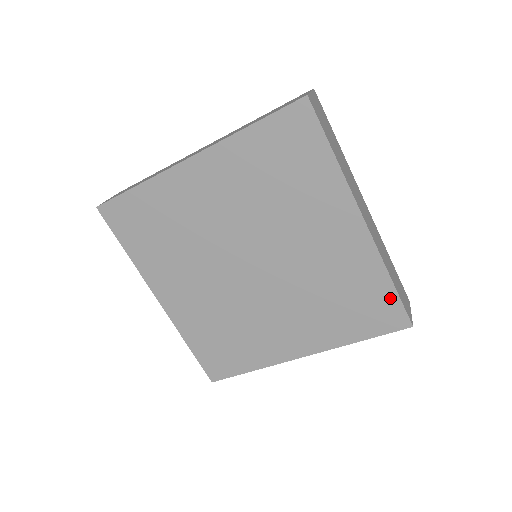
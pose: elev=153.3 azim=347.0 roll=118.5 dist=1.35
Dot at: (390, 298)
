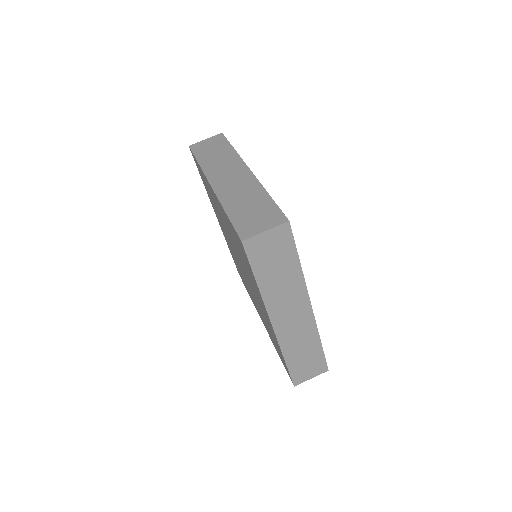
Dot at: (285, 364)
